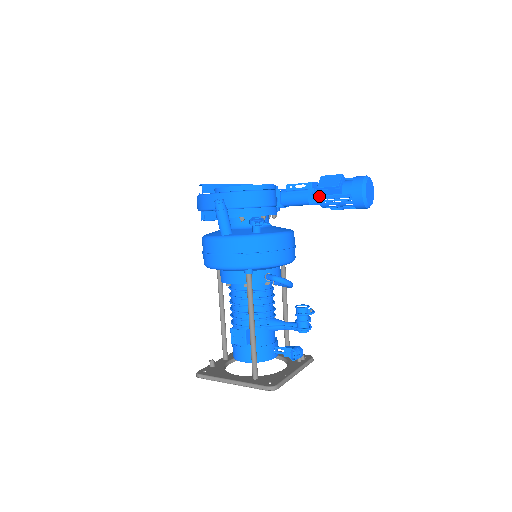
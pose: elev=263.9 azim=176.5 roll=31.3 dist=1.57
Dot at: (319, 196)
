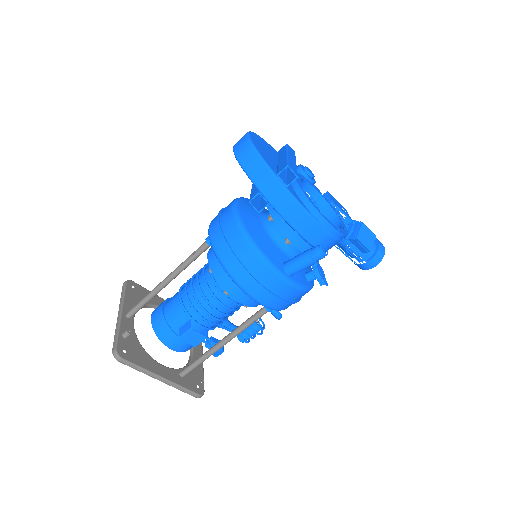
Dot at: (347, 240)
